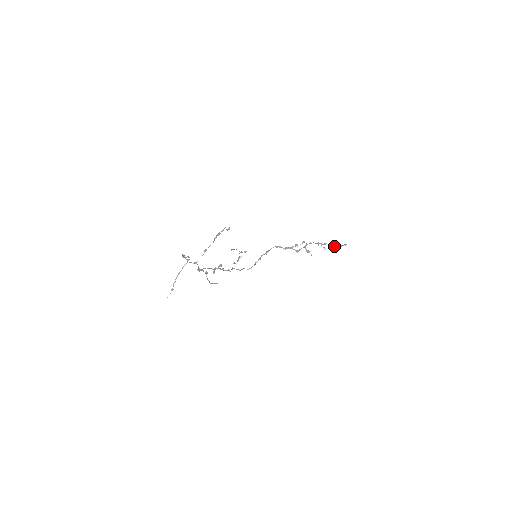
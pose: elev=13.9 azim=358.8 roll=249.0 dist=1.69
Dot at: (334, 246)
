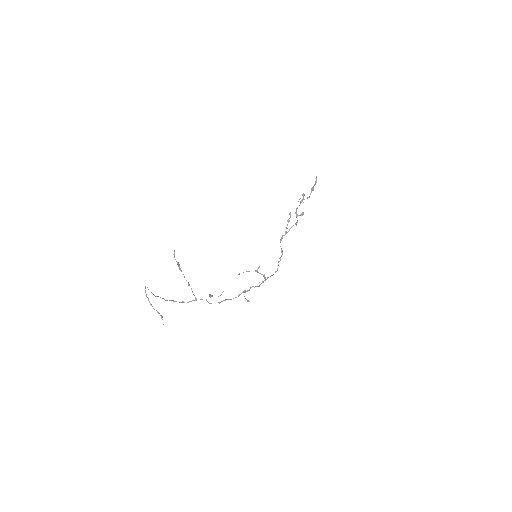
Dot at: (311, 188)
